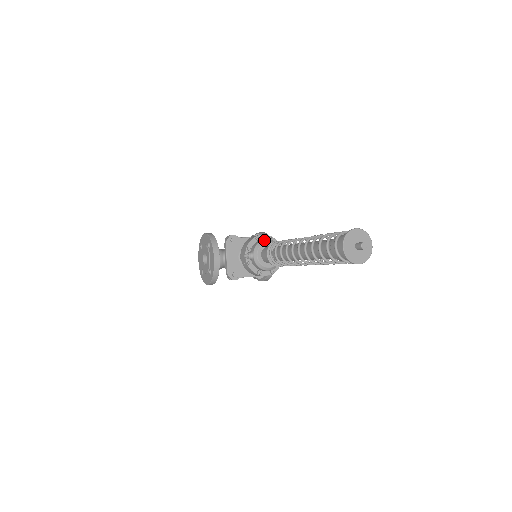
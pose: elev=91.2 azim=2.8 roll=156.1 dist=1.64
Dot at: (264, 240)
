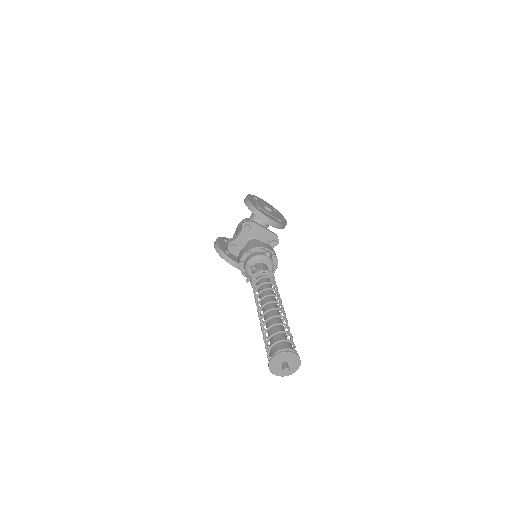
Dot at: (246, 265)
